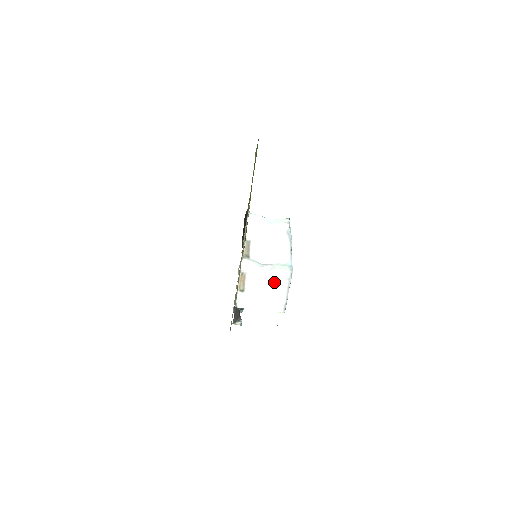
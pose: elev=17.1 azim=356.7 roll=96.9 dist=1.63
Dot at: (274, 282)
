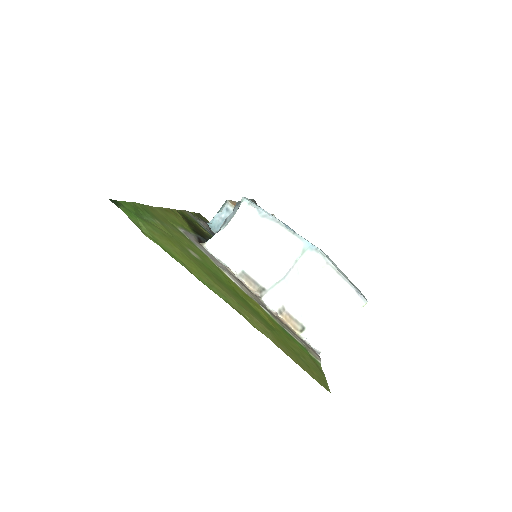
Dot at: (318, 284)
